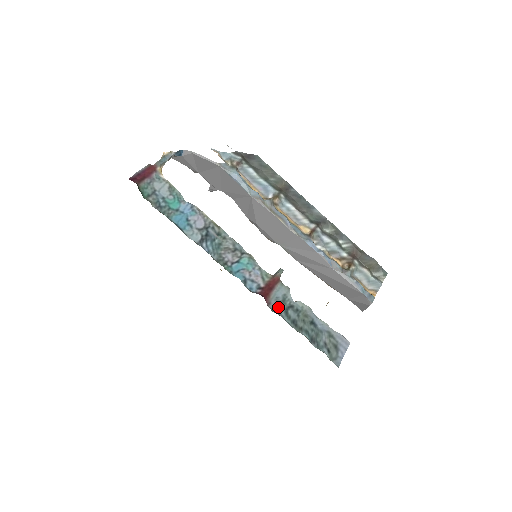
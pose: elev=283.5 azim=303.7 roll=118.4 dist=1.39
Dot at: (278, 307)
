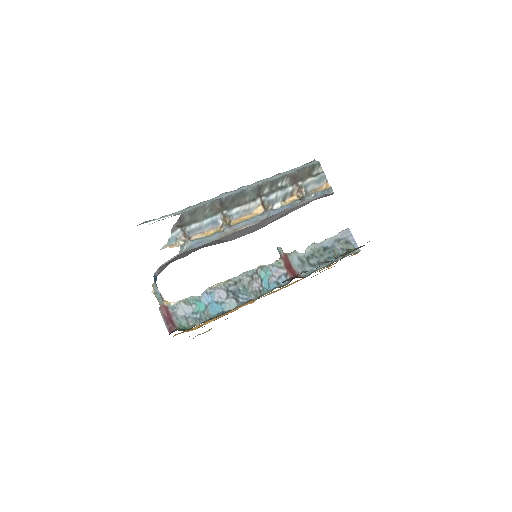
Dot at: (305, 269)
